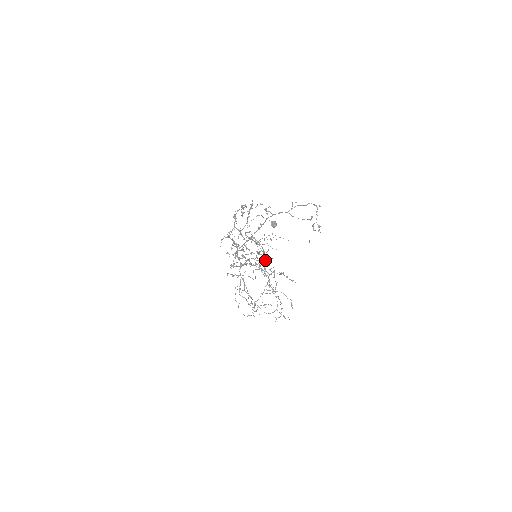
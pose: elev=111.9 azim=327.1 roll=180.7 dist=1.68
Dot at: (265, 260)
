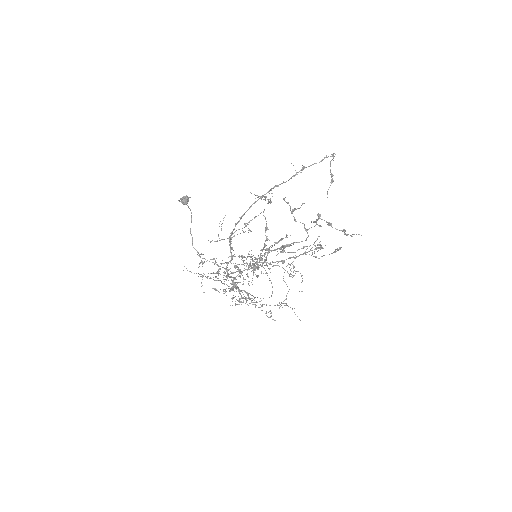
Dot at: occluded
